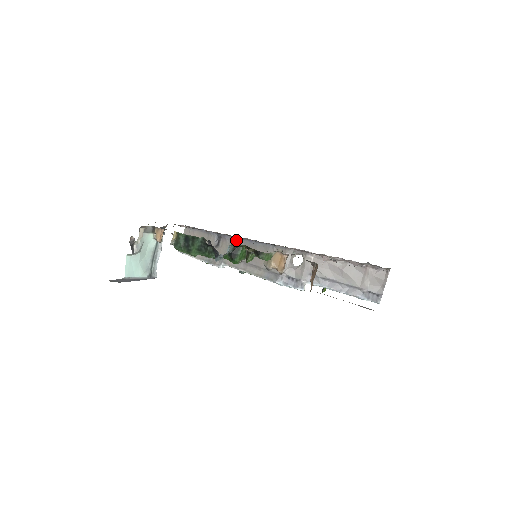
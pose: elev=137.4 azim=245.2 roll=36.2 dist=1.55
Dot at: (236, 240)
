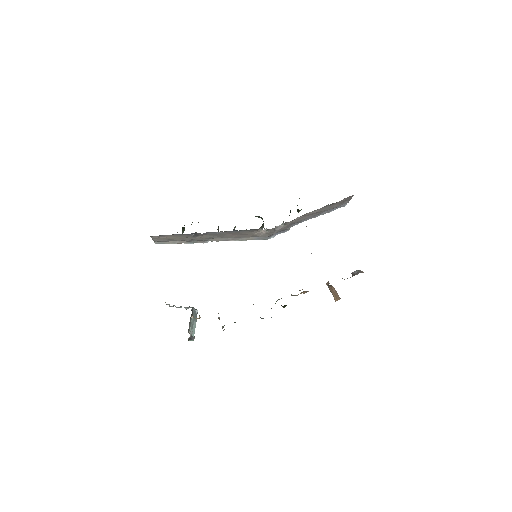
Dot at: (215, 233)
